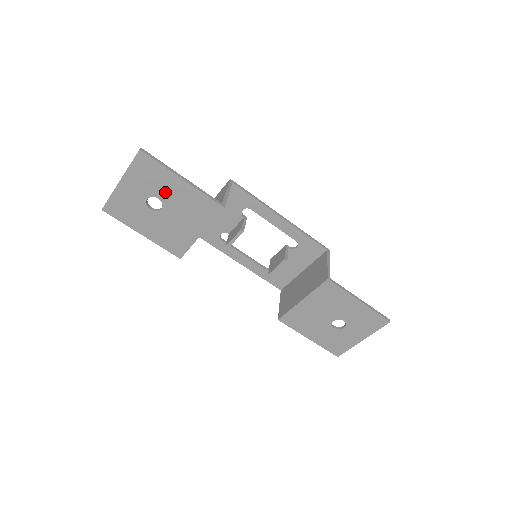
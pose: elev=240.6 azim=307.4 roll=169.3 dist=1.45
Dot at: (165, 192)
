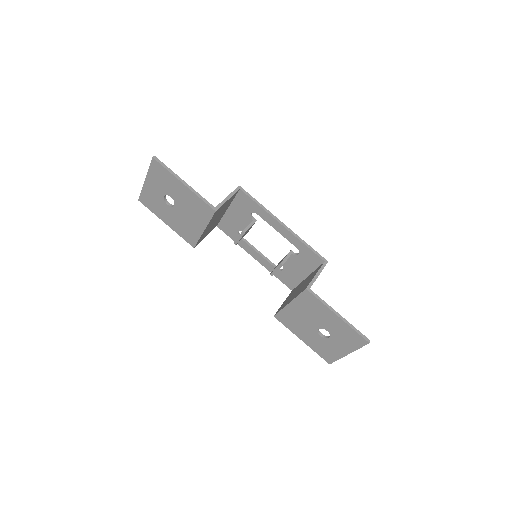
Dot at: (174, 192)
